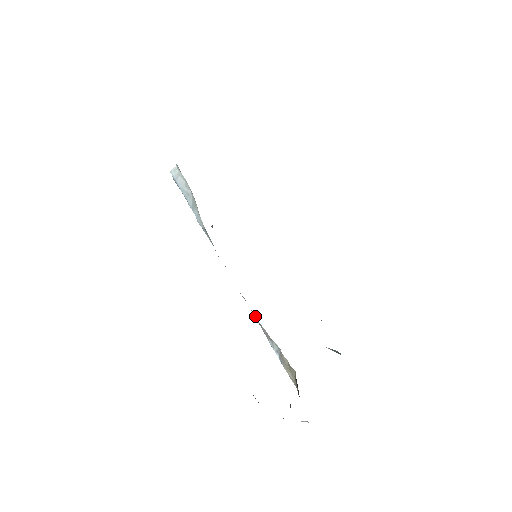
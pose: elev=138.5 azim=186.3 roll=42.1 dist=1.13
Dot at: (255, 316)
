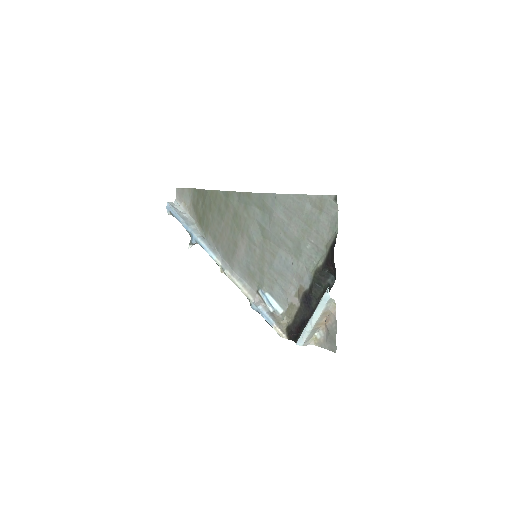
Dot at: (248, 290)
